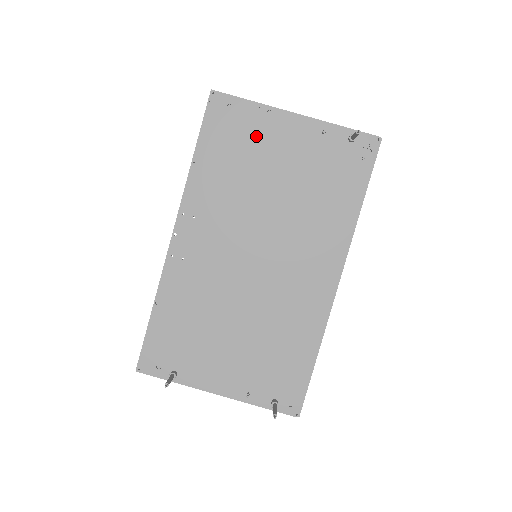
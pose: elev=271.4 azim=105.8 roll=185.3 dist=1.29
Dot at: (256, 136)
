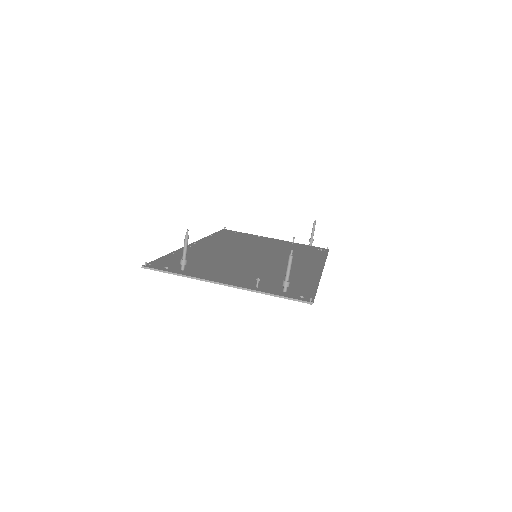
Dot at: (251, 238)
